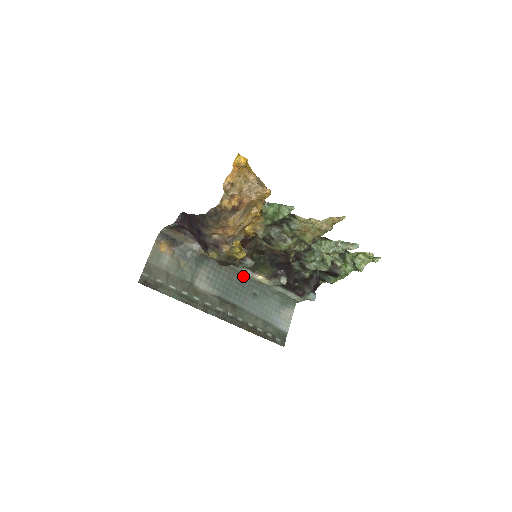
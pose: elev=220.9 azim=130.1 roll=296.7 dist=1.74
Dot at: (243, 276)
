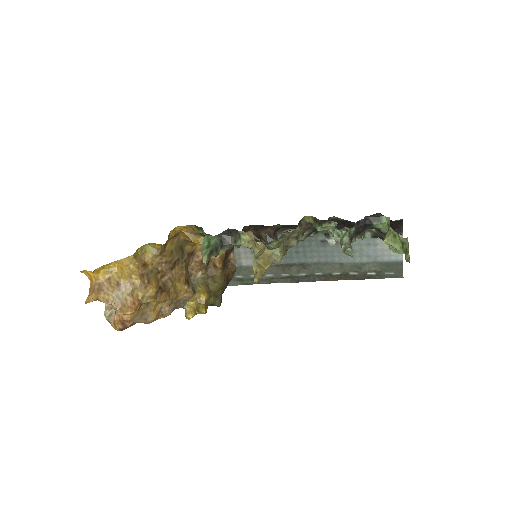
Dot at: occluded
